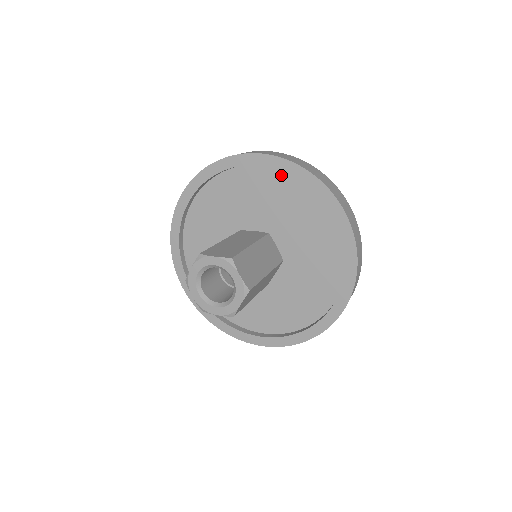
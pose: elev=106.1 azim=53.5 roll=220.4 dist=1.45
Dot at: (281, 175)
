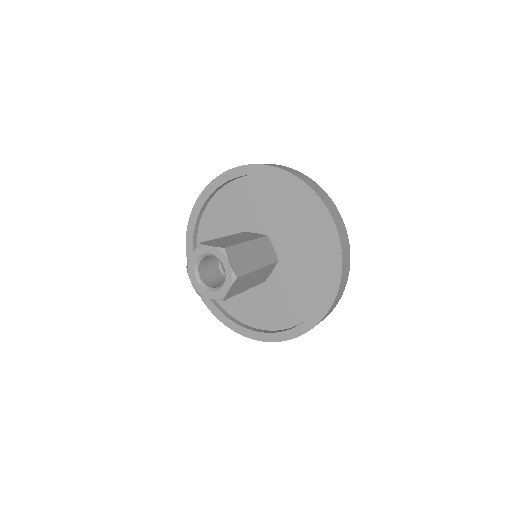
Dot at: (282, 185)
